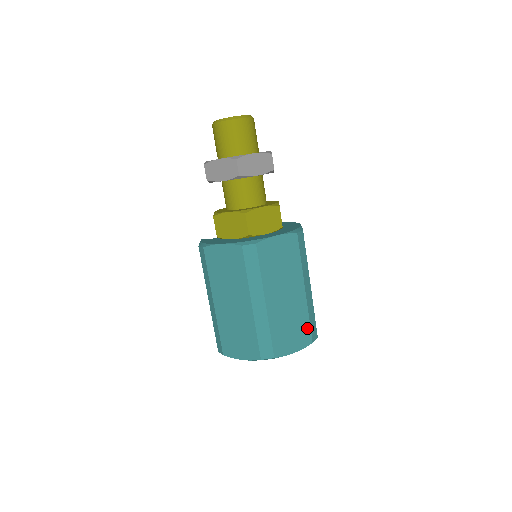
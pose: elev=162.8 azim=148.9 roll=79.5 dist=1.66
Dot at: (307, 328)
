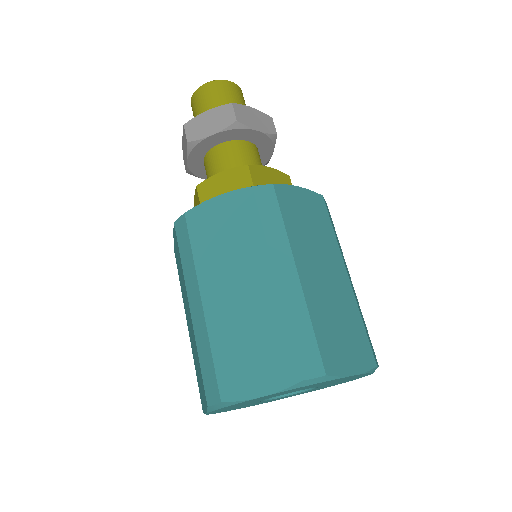
Dot at: (286, 349)
